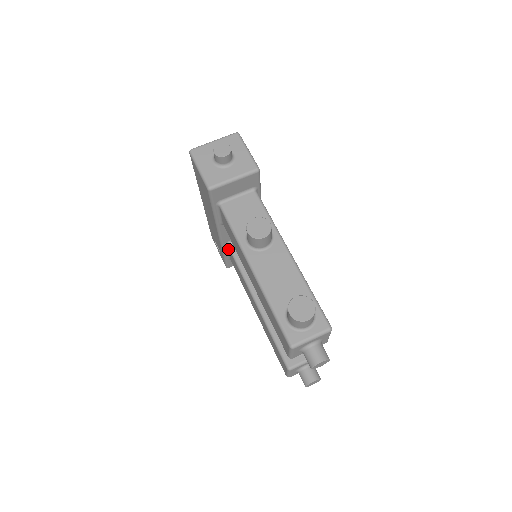
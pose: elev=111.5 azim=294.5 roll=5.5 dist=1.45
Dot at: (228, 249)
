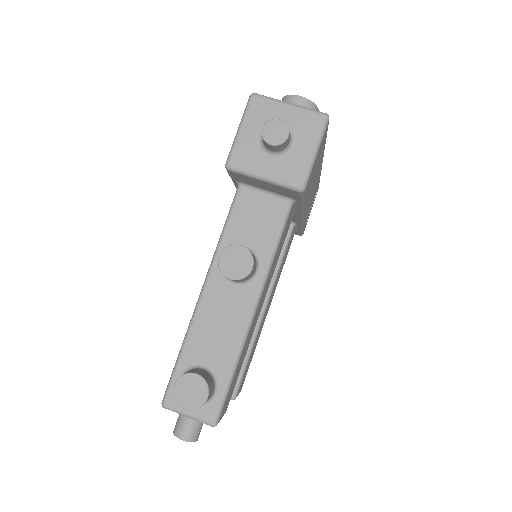
Dot at: occluded
